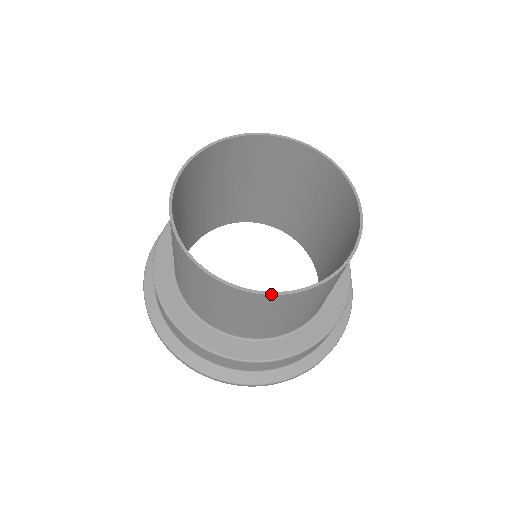
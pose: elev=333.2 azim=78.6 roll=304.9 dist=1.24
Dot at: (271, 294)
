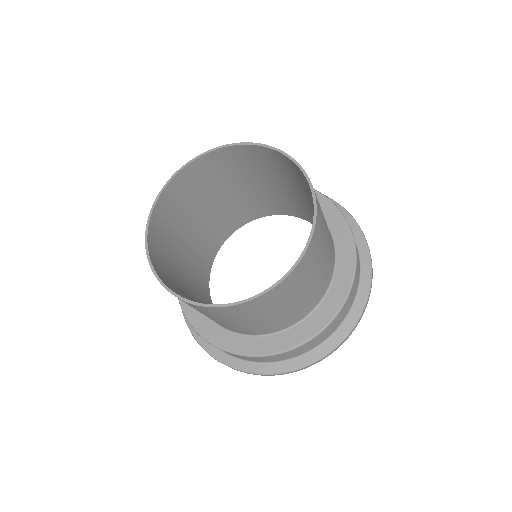
Dot at: (204, 306)
